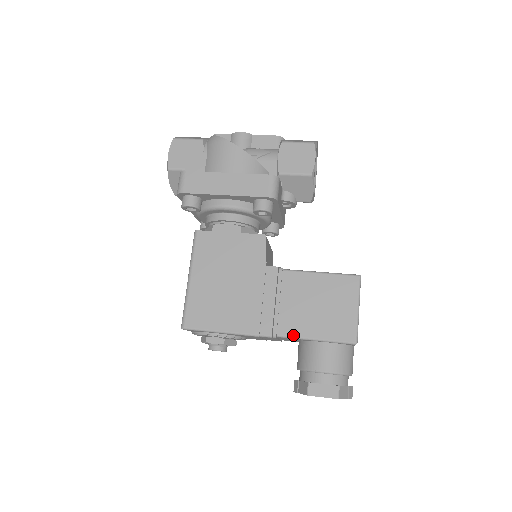
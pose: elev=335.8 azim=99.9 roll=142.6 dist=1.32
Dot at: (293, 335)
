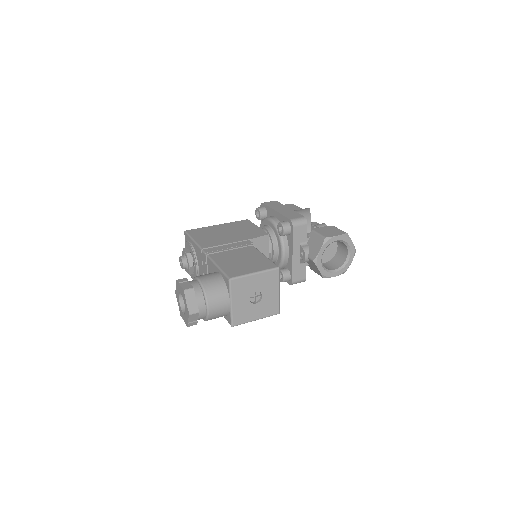
Dot at: (213, 259)
